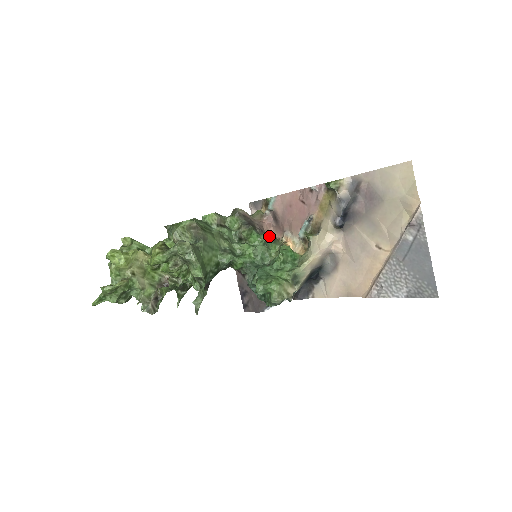
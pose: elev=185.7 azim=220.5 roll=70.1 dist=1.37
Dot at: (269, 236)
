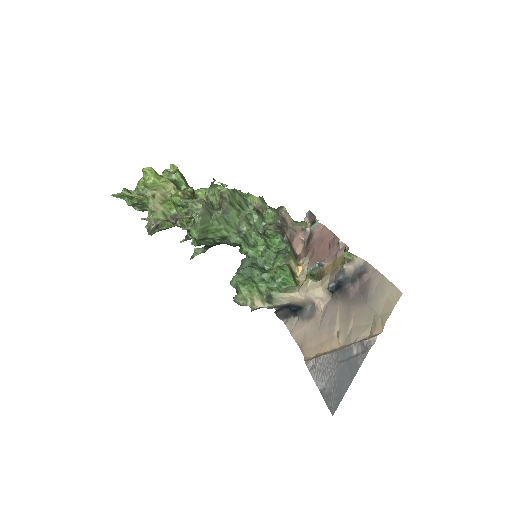
Dot at: (287, 249)
